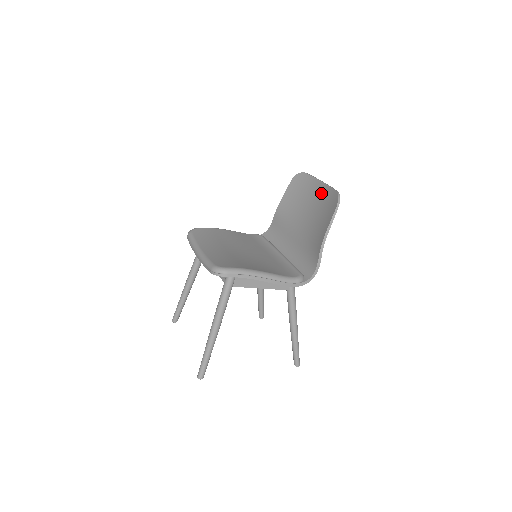
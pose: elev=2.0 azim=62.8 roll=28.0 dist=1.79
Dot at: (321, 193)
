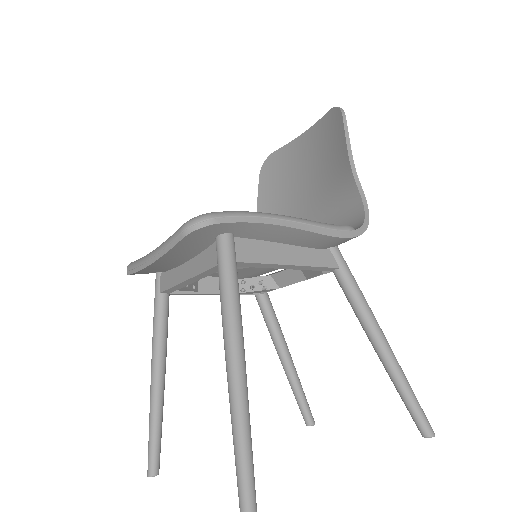
Dot at: (308, 142)
